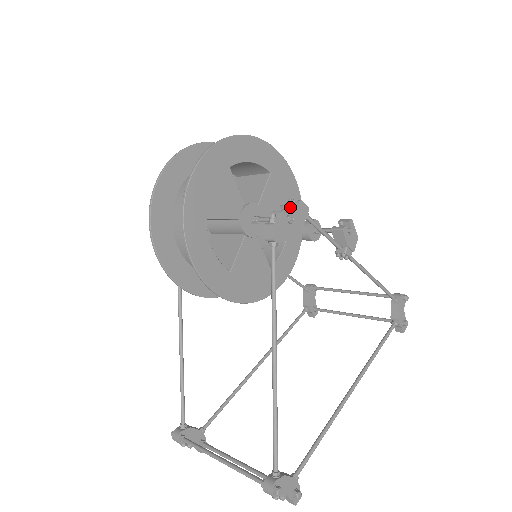
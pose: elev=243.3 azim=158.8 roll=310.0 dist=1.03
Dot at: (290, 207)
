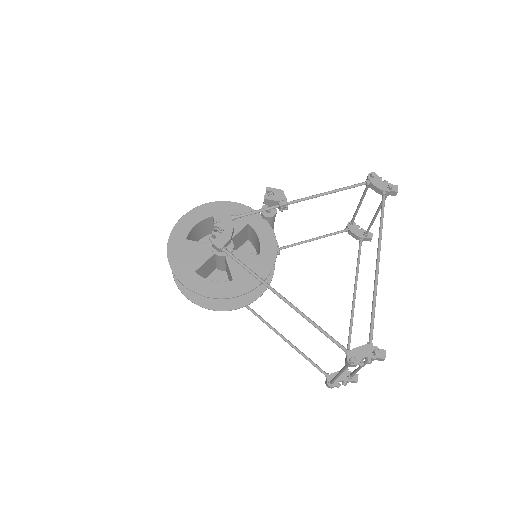
Dot at: (215, 226)
